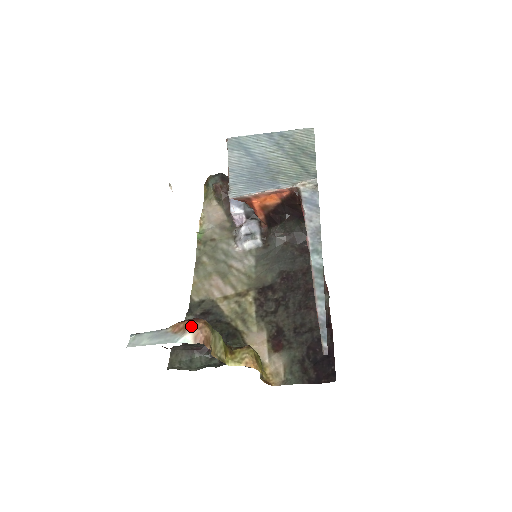
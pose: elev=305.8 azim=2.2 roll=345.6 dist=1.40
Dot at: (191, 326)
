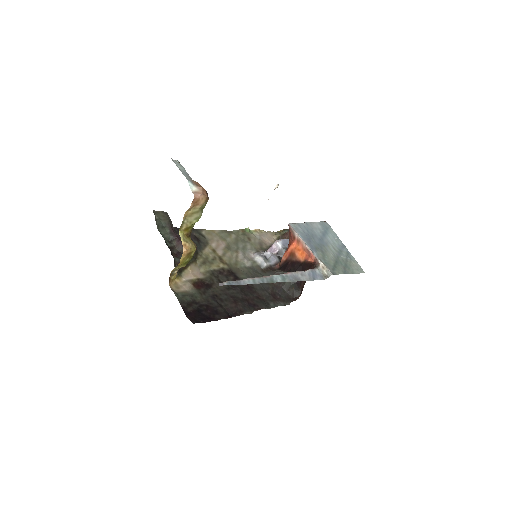
Dot at: (202, 189)
